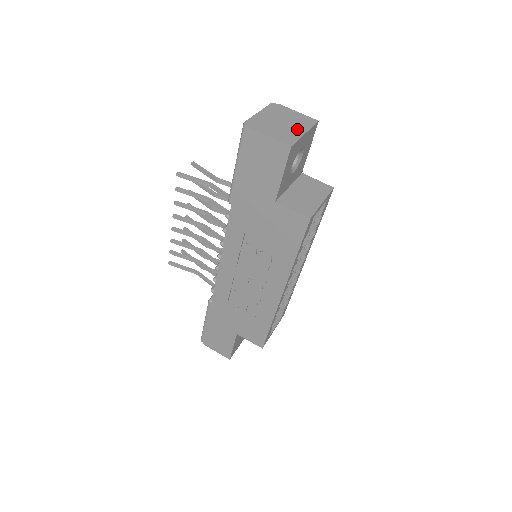
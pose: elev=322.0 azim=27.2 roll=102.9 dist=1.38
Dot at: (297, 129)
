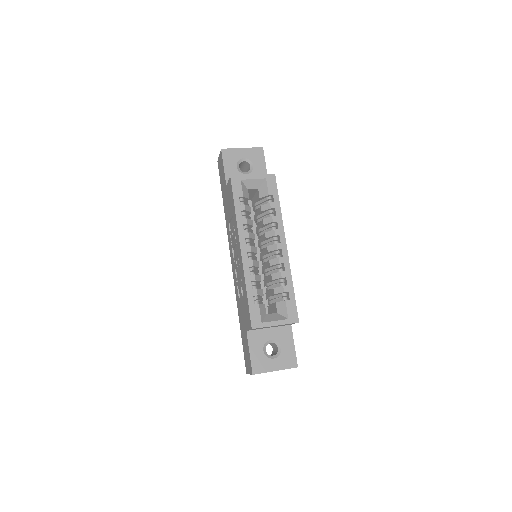
Dot at: occluded
